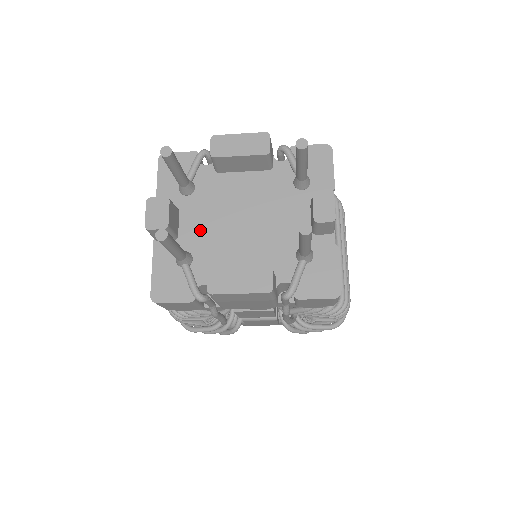
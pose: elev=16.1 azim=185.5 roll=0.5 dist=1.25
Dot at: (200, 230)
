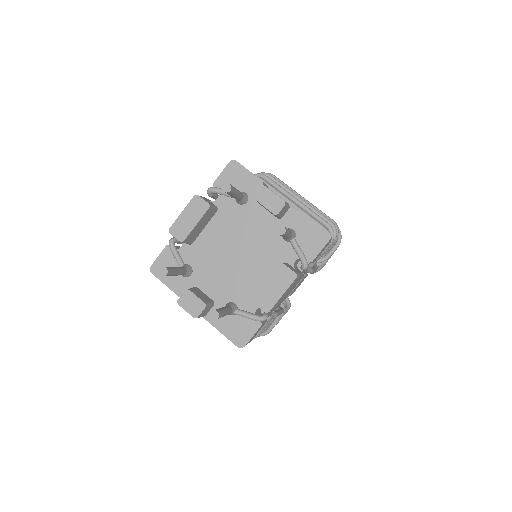
Dot at: (220, 285)
